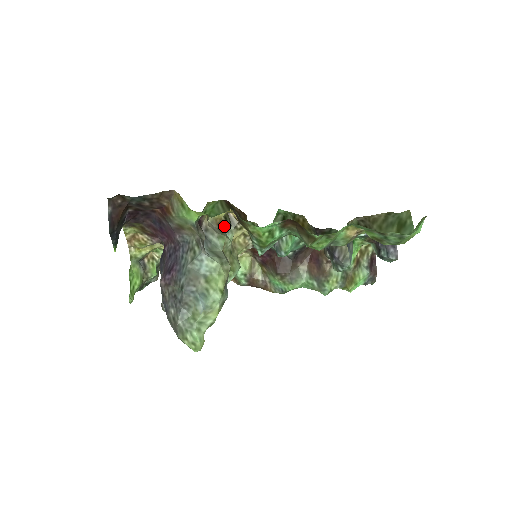
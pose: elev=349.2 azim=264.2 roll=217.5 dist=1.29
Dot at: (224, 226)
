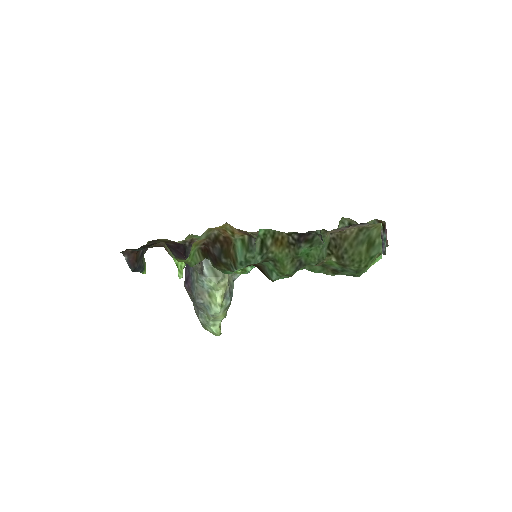
Dot at: occluded
